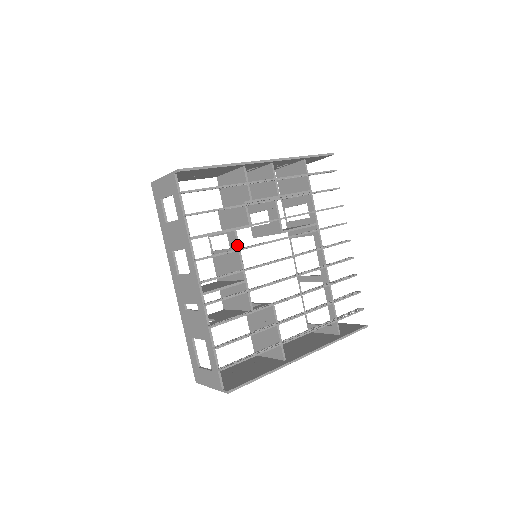
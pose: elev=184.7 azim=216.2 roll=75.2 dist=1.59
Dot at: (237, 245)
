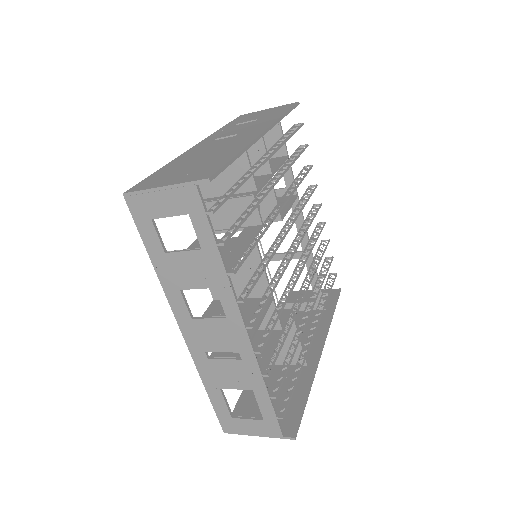
Dot at: (260, 257)
